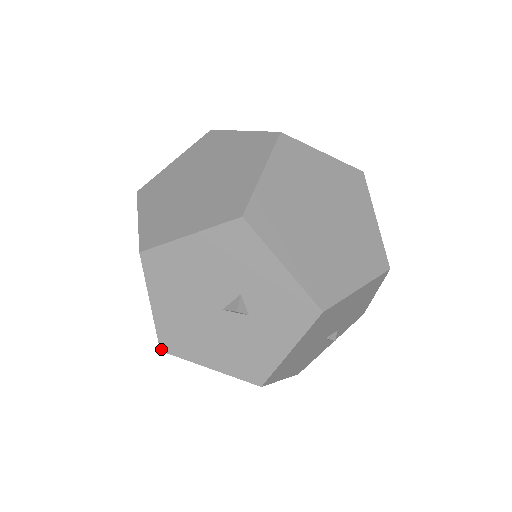
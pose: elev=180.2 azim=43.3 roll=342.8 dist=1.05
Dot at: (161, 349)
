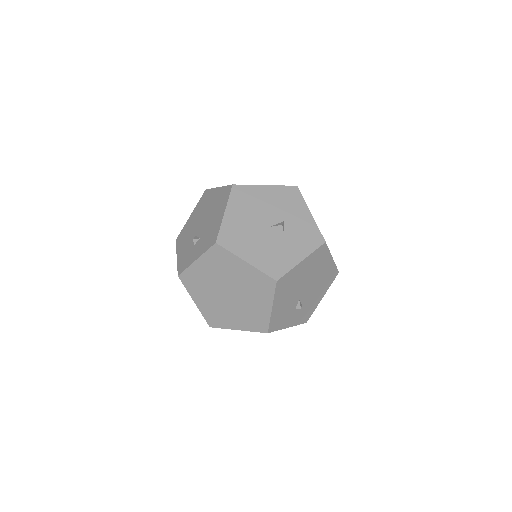
Dot at: (217, 242)
